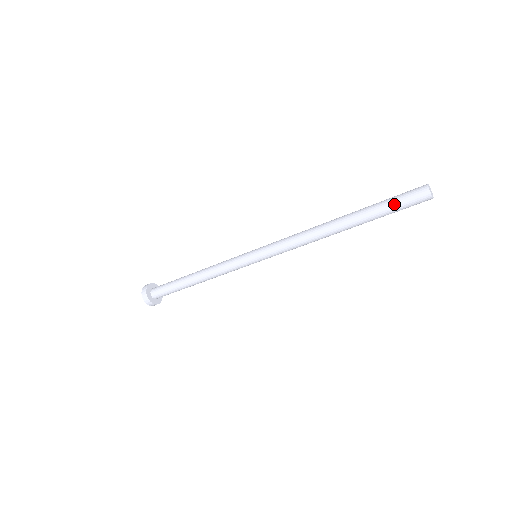
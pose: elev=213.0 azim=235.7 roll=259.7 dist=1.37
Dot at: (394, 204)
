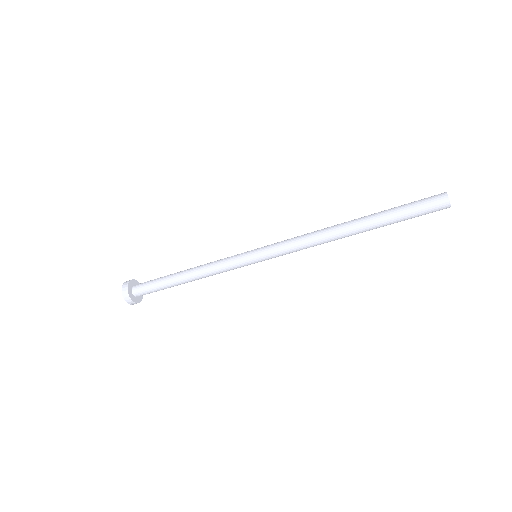
Dot at: (409, 204)
